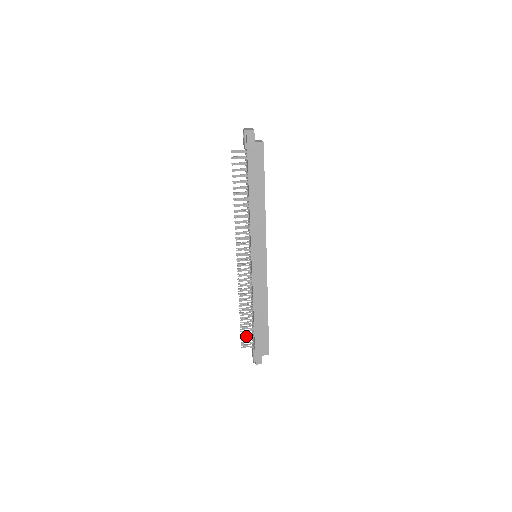
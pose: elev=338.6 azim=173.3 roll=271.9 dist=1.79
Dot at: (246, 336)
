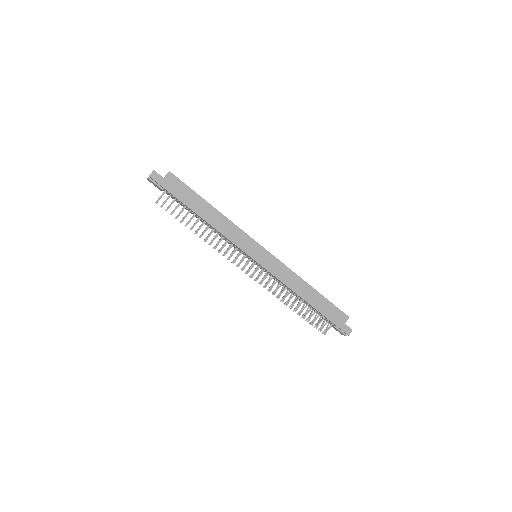
Dot at: (318, 323)
